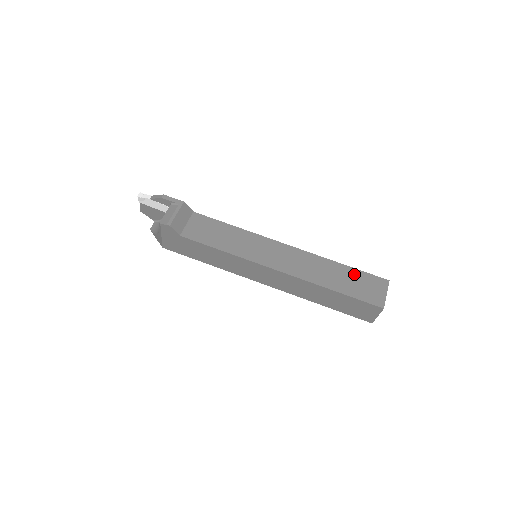
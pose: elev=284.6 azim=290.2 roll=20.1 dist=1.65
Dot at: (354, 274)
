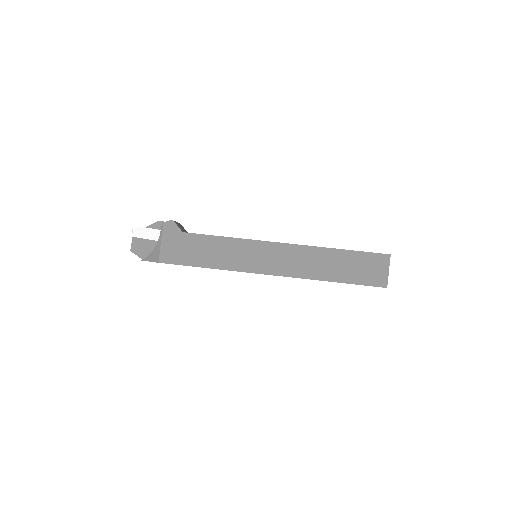
Dot at: occluded
